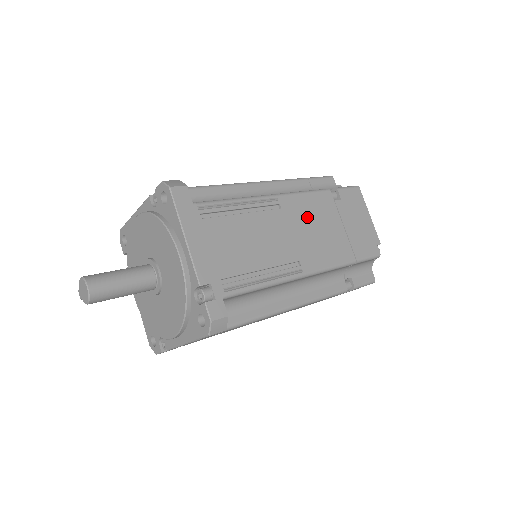
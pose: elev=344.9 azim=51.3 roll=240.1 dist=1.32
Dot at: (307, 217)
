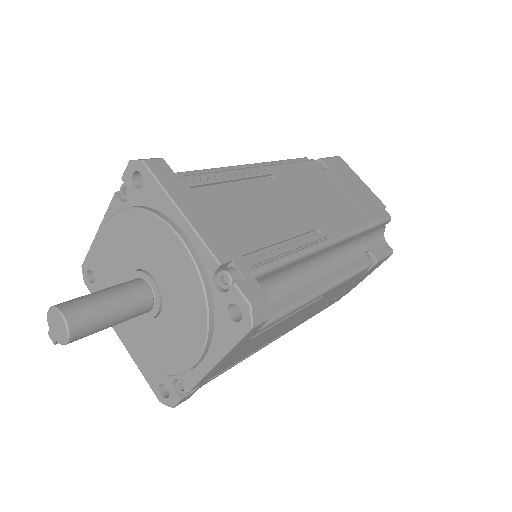
Dot at: (305, 185)
